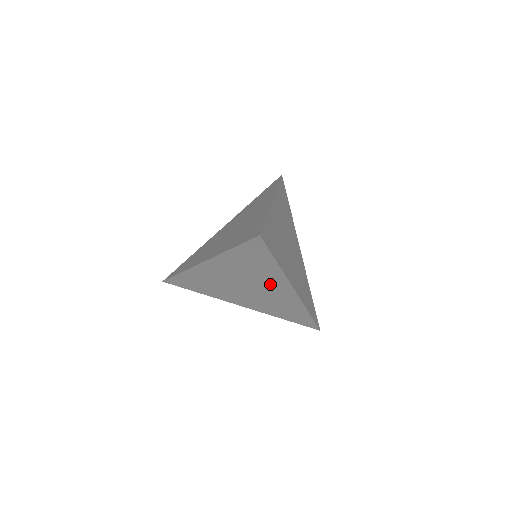
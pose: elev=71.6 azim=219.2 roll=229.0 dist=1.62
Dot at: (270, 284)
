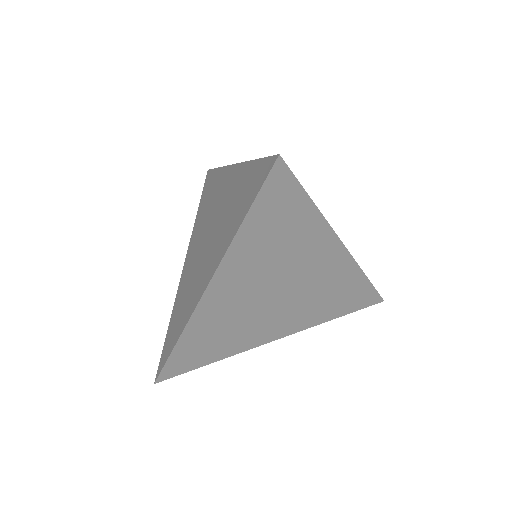
Dot at: (309, 259)
